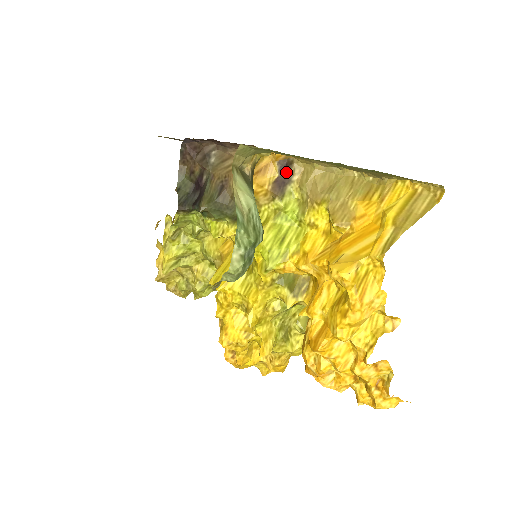
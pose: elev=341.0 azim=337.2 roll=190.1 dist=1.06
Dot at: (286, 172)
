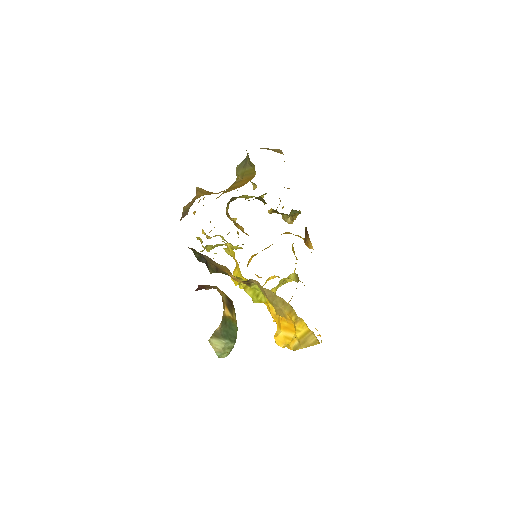
Dot at: (248, 282)
